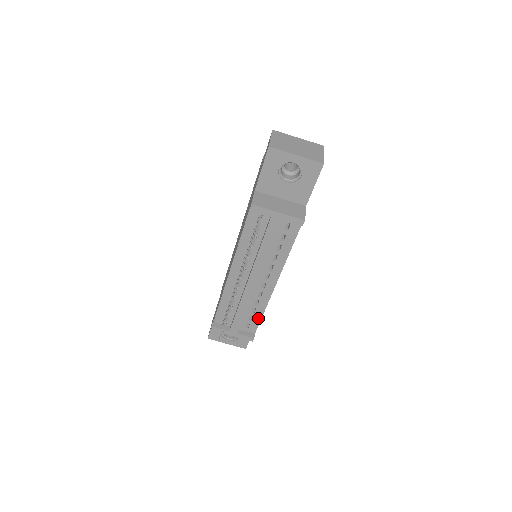
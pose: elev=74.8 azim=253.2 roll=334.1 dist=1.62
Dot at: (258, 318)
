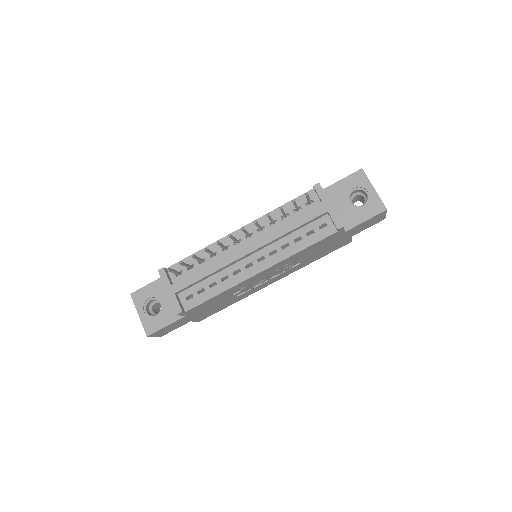
Dot at: (207, 296)
